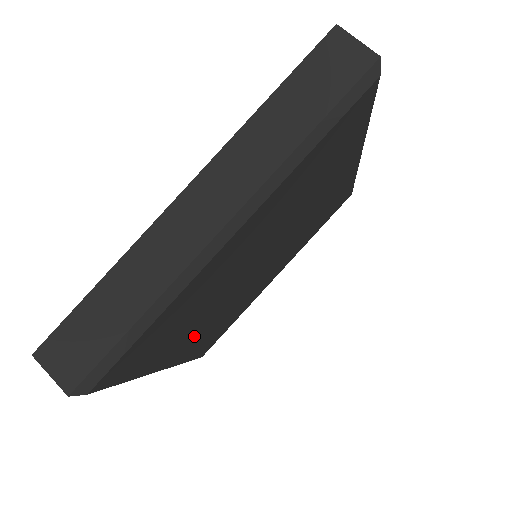
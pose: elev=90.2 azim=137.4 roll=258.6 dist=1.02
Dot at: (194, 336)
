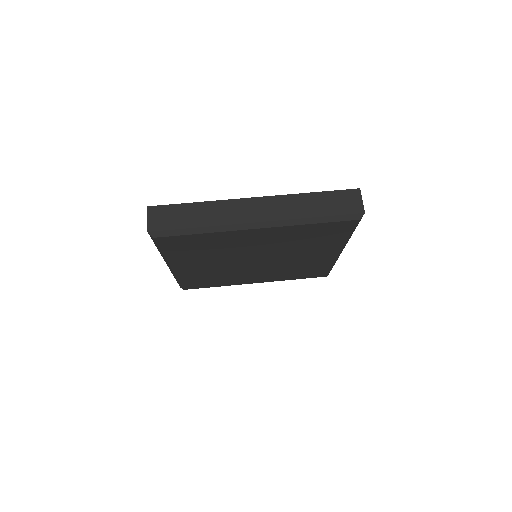
Dot at: (198, 266)
